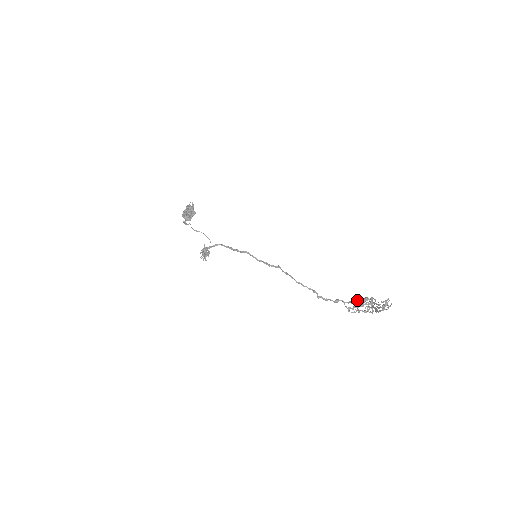
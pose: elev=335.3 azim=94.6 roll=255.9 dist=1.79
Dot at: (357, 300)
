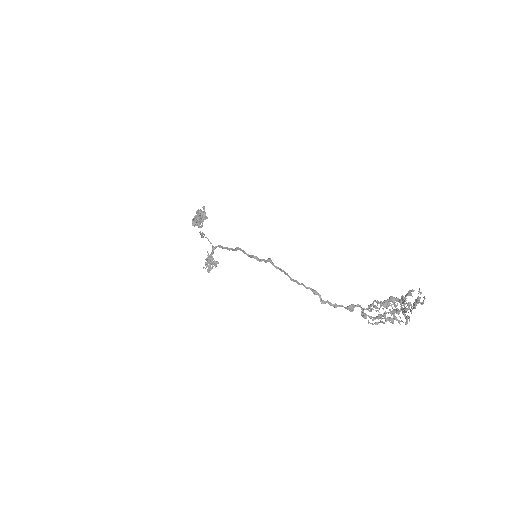
Dot at: (378, 302)
